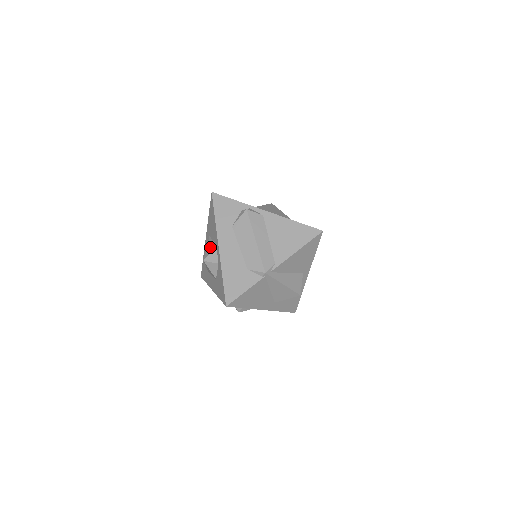
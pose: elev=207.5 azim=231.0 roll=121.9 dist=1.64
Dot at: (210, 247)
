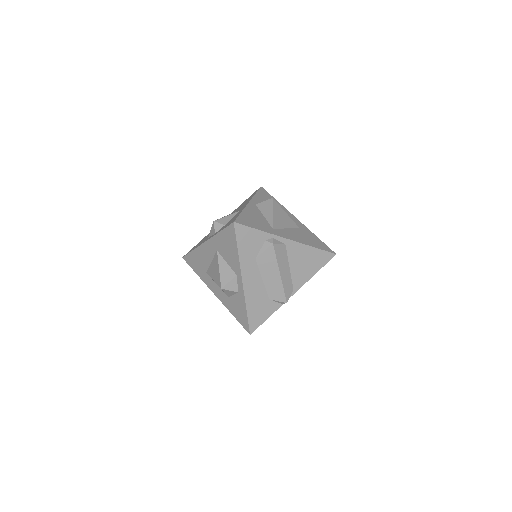
Dot at: (226, 273)
